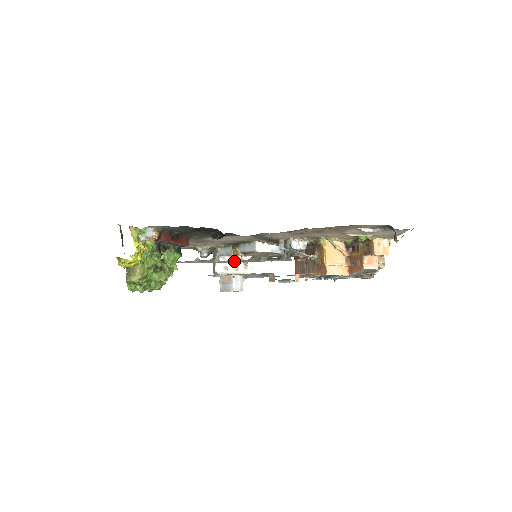
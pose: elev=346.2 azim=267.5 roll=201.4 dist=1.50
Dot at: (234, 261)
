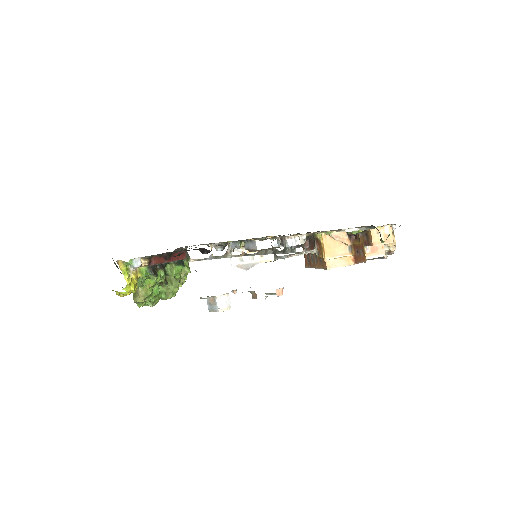
Dot at: occluded
